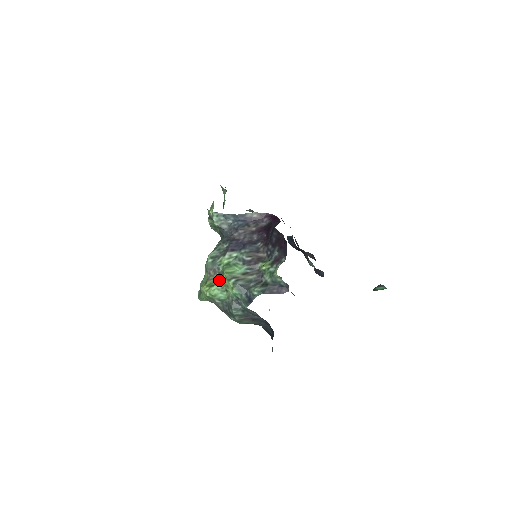
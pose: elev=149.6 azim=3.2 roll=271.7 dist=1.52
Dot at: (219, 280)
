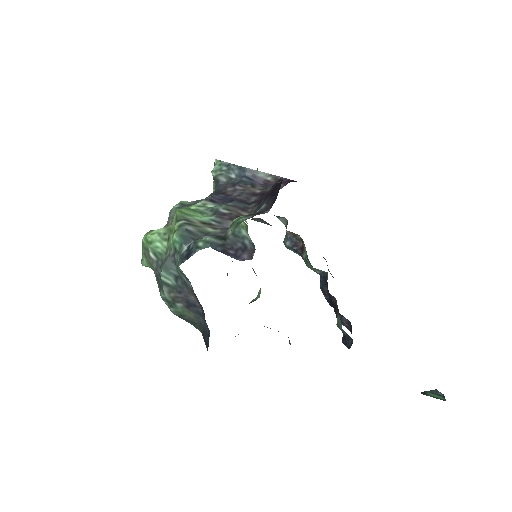
Dot at: occluded
